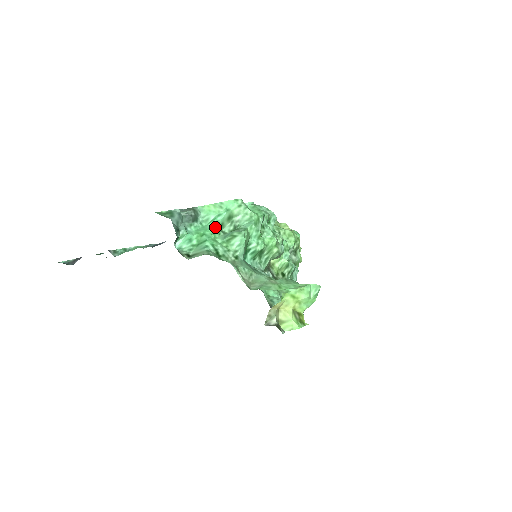
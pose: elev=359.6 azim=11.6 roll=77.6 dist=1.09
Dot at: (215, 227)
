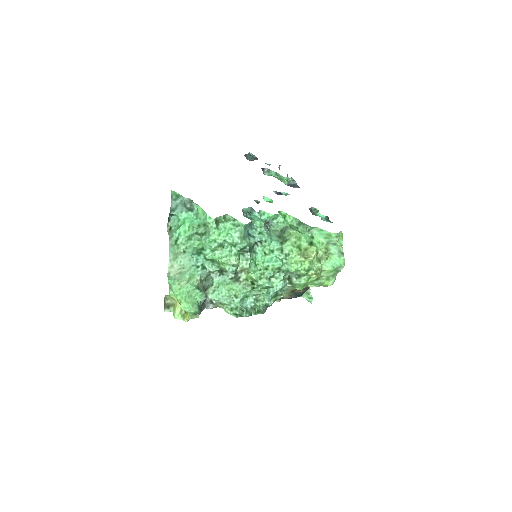
Dot at: (192, 224)
